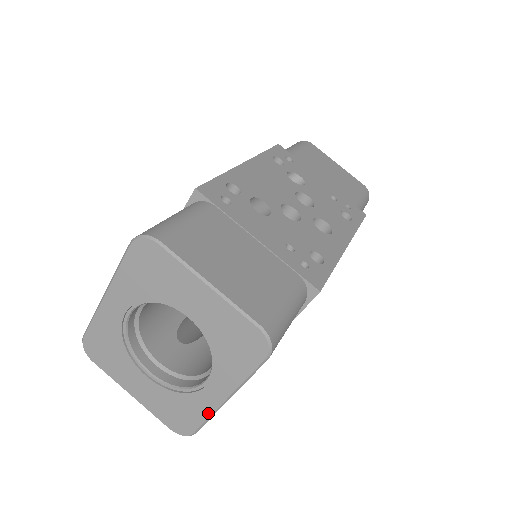
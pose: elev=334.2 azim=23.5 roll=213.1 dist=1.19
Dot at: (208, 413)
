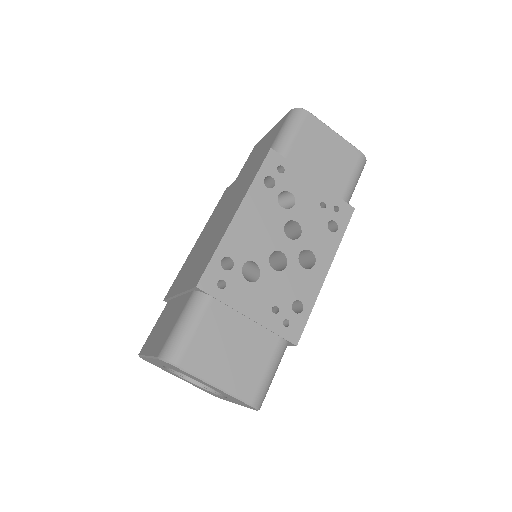
Dot at: occluded
